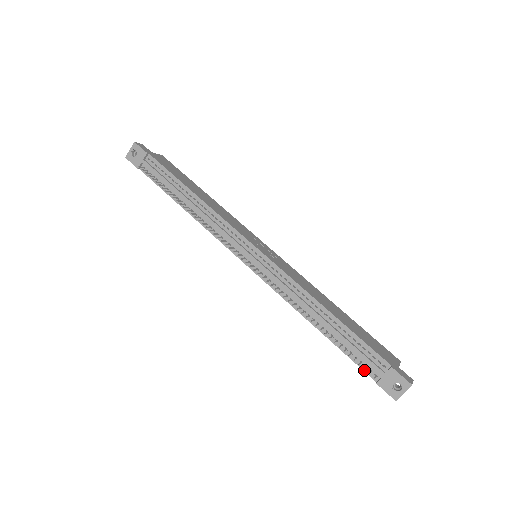
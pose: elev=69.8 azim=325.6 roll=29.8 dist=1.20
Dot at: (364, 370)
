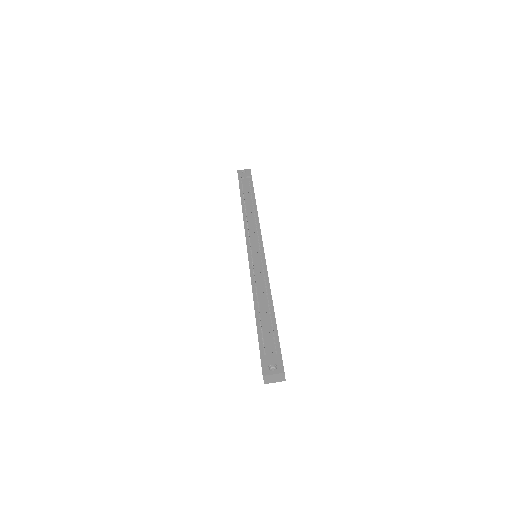
Dot at: (260, 346)
